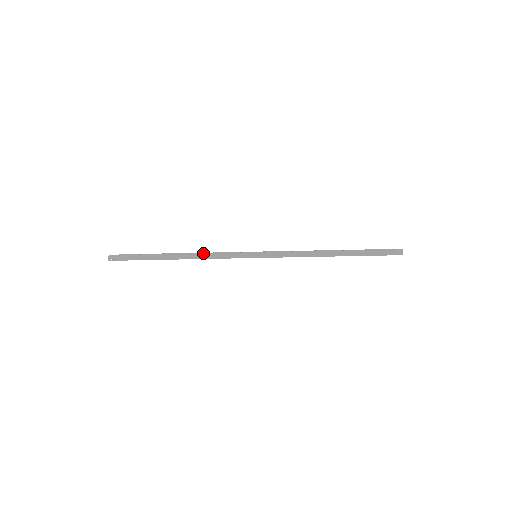
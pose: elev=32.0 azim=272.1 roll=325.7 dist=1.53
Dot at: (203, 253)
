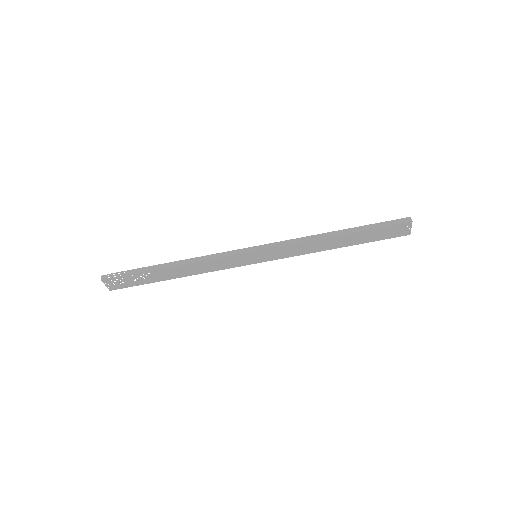
Dot at: (199, 257)
